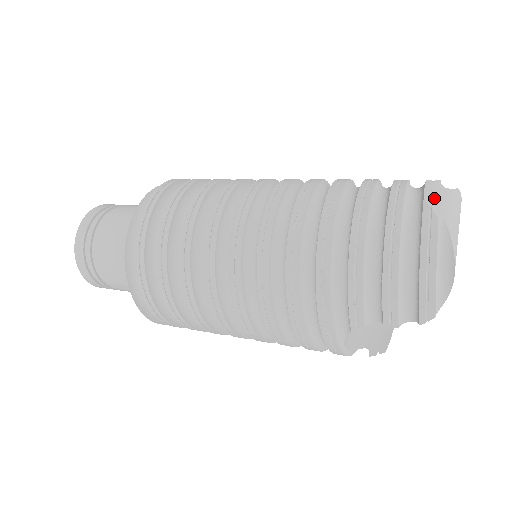
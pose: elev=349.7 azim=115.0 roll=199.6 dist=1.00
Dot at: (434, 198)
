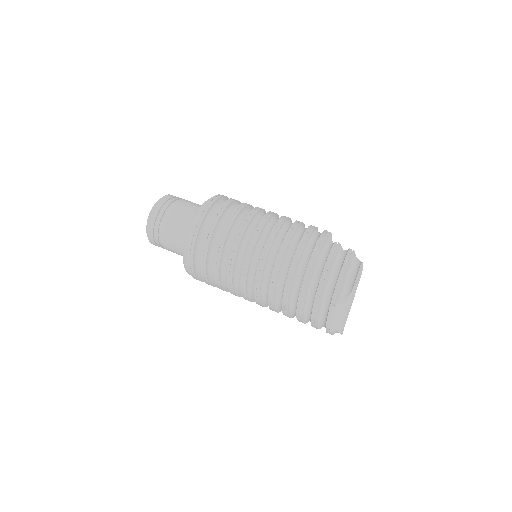
Dot at: (332, 321)
